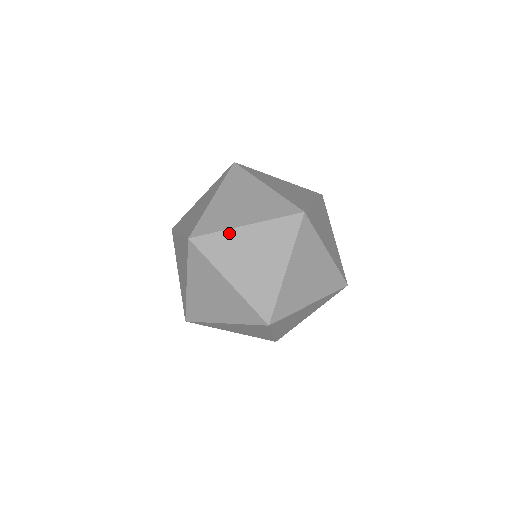
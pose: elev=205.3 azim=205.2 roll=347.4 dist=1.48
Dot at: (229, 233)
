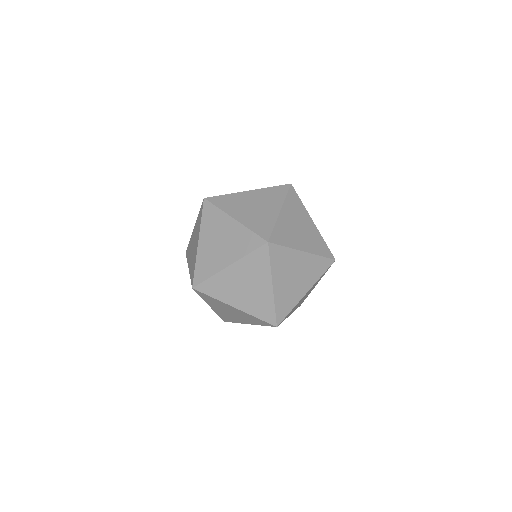
Dot at: (292, 252)
